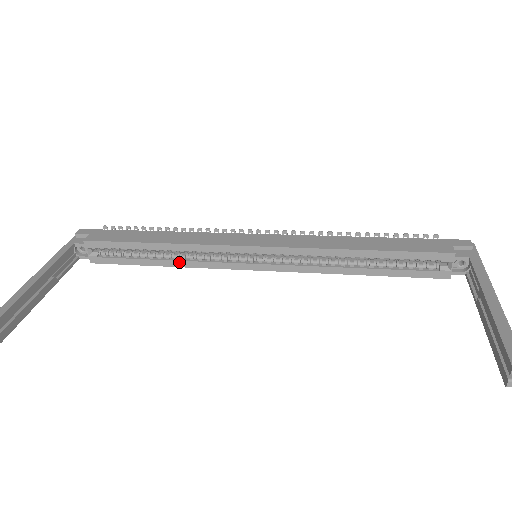
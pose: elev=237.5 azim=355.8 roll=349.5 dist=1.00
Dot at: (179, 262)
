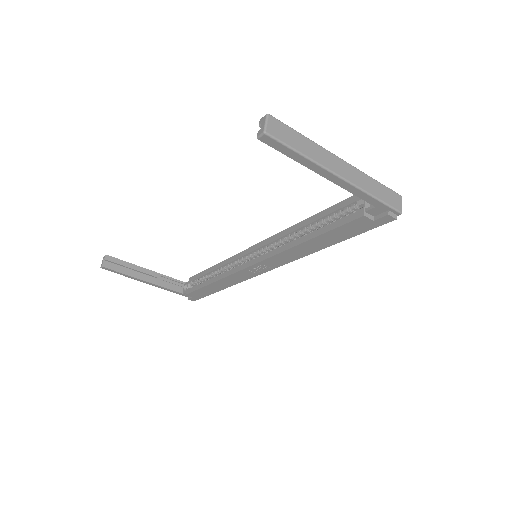
Dot at: (219, 276)
